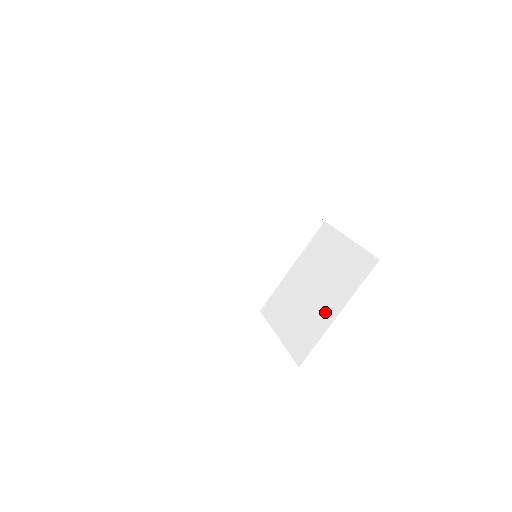
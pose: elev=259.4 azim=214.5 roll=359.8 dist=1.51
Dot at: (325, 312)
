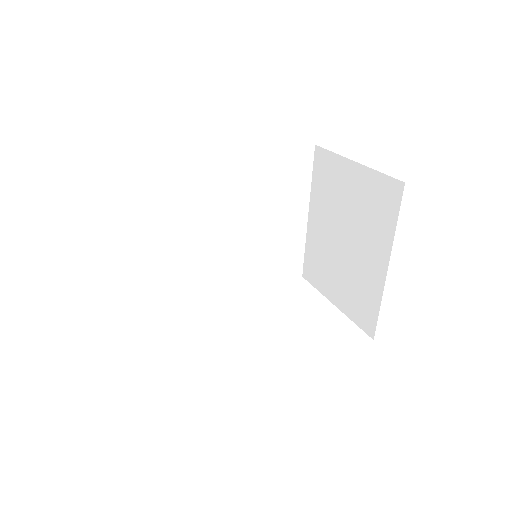
Dot at: (371, 268)
